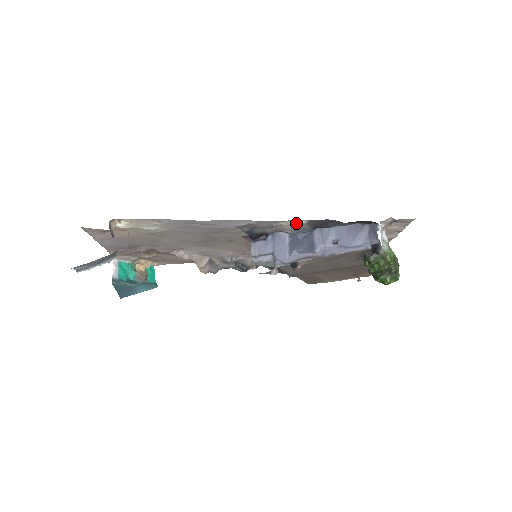
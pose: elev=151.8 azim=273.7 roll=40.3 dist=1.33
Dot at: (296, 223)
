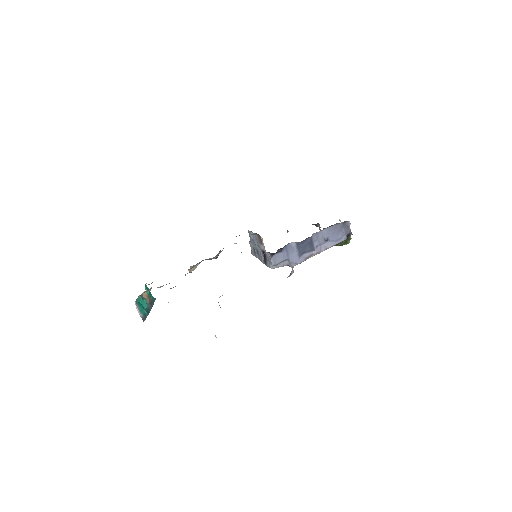
Dot at: occluded
